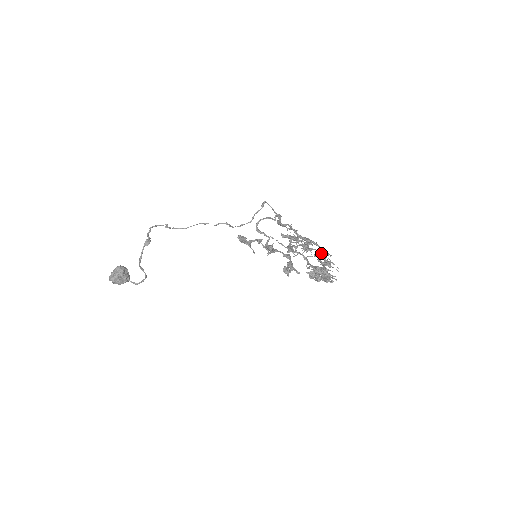
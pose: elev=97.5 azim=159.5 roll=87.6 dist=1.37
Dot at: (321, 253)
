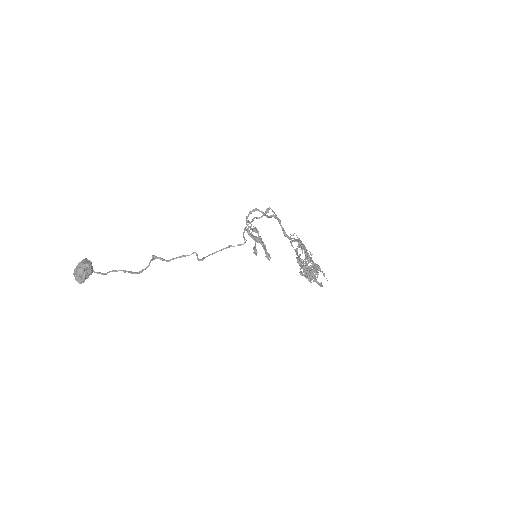
Dot at: (294, 239)
